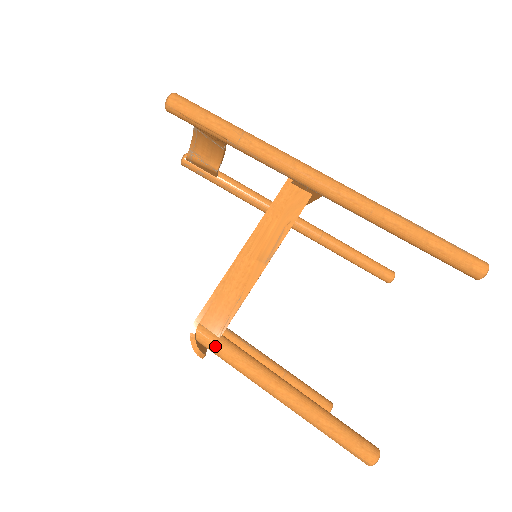
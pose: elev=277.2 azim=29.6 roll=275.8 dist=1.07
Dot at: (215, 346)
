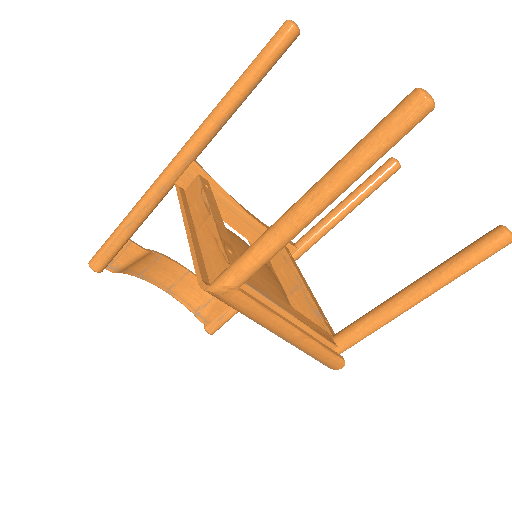
Dot at: (230, 271)
